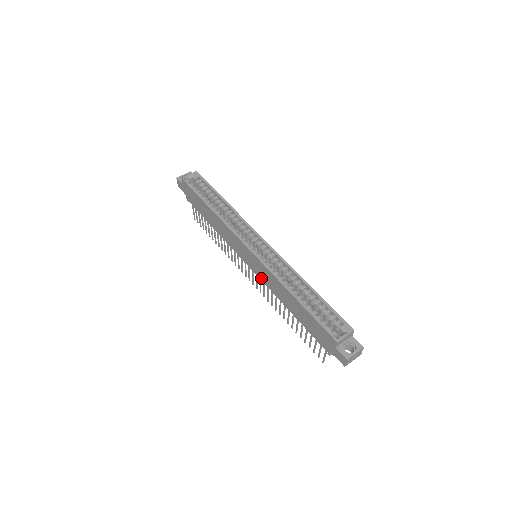
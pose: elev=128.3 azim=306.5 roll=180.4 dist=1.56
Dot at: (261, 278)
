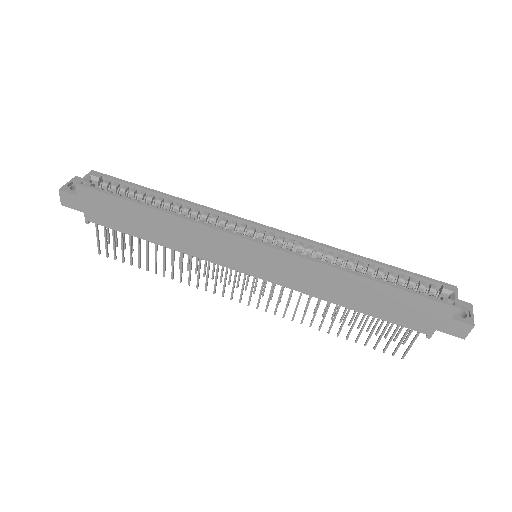
Dot at: (281, 282)
